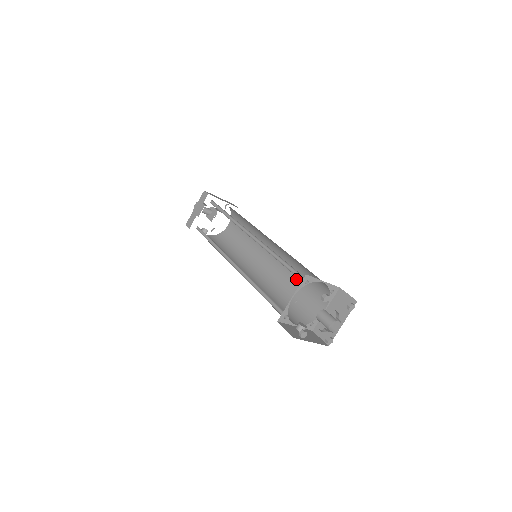
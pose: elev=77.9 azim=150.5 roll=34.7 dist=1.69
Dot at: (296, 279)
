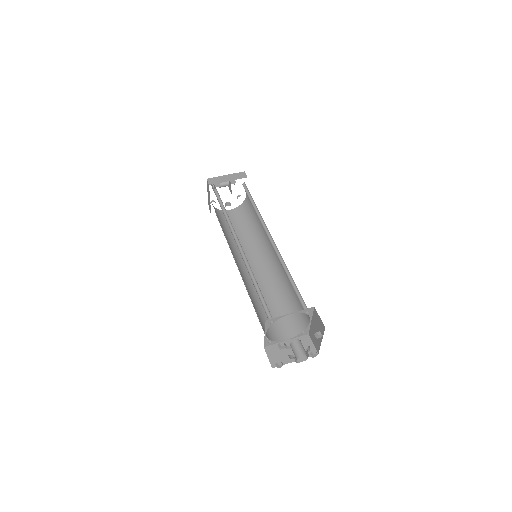
Dot at: occluded
